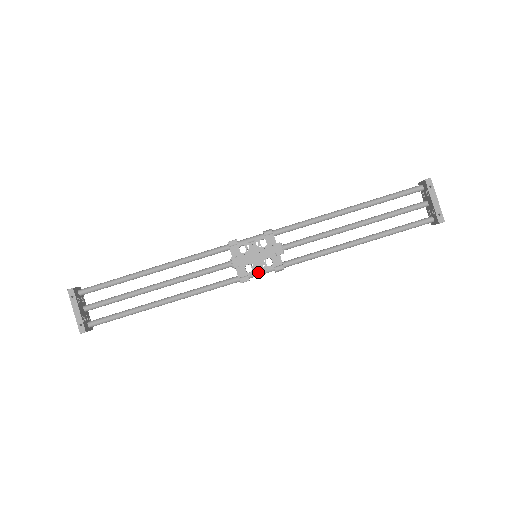
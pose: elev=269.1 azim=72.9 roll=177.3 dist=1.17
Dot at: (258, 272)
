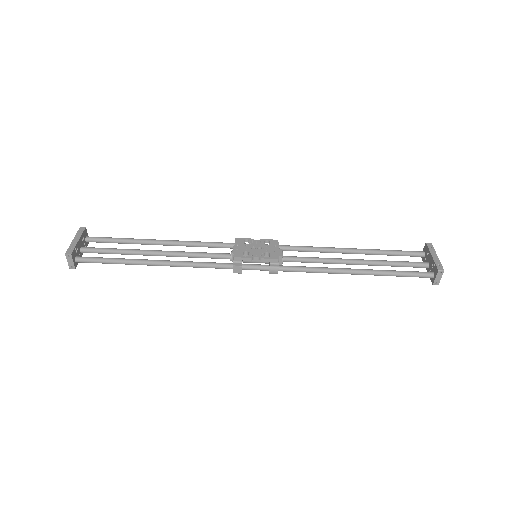
Dot at: (253, 264)
